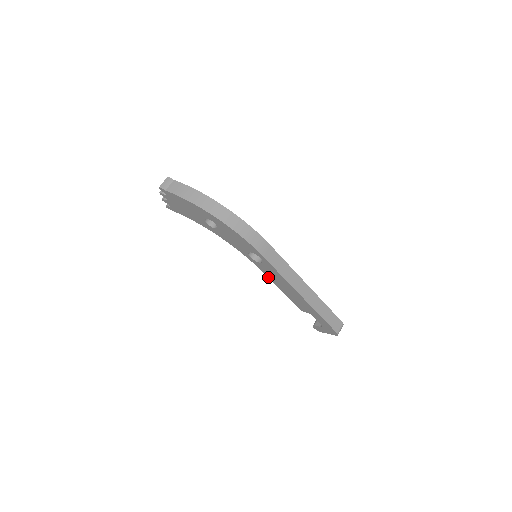
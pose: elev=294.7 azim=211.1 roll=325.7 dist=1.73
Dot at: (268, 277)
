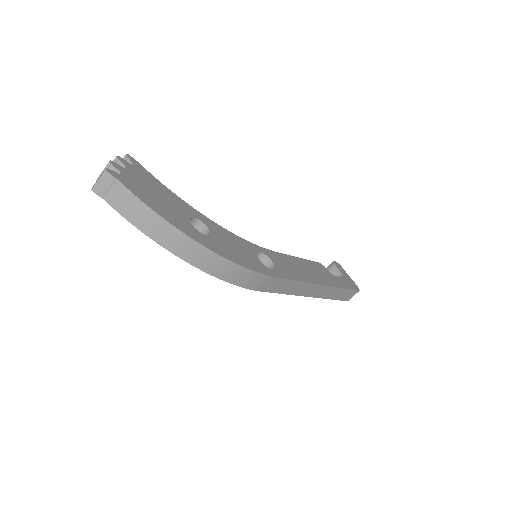
Dot at: occluded
